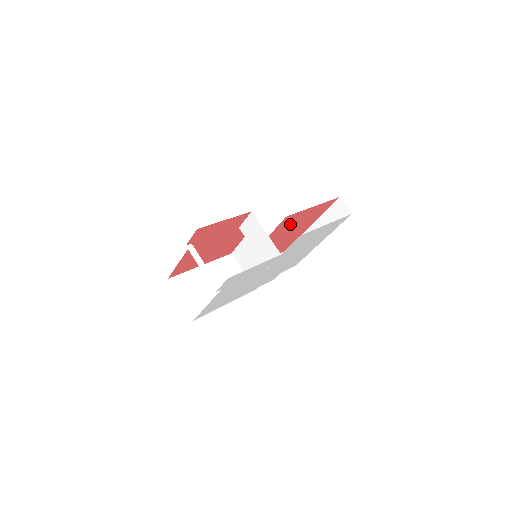
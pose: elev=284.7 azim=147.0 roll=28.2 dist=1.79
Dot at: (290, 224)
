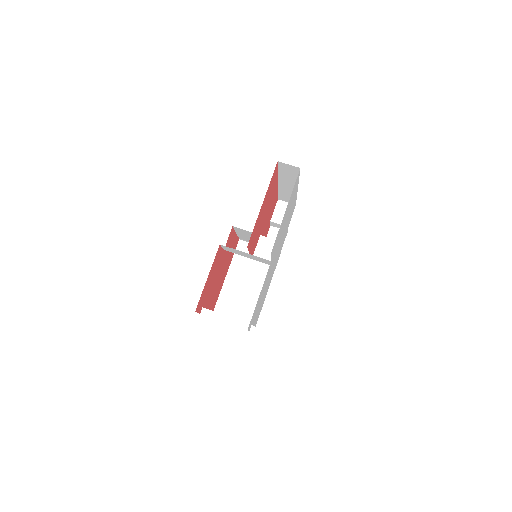
Dot at: (257, 227)
